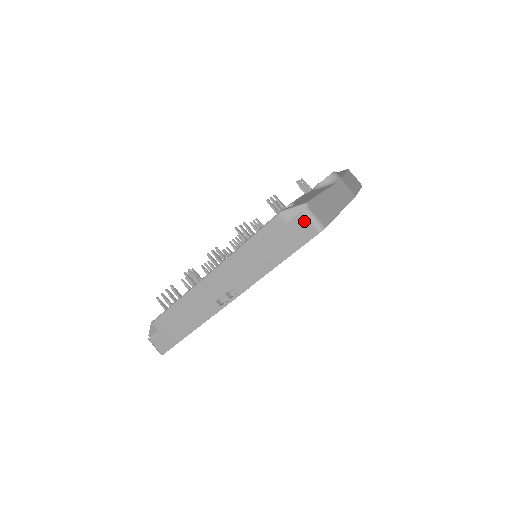
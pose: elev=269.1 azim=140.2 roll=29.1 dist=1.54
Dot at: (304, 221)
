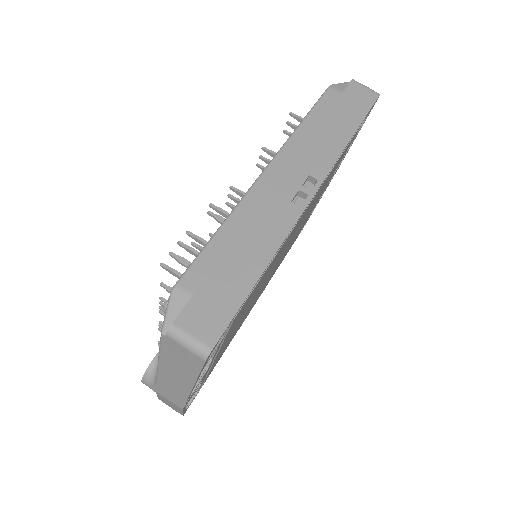
Dot at: (359, 87)
